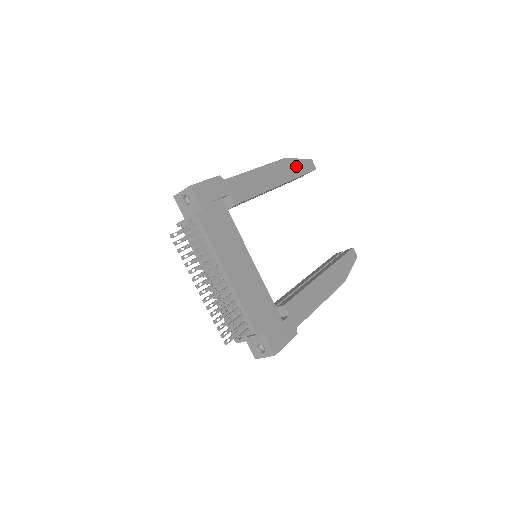
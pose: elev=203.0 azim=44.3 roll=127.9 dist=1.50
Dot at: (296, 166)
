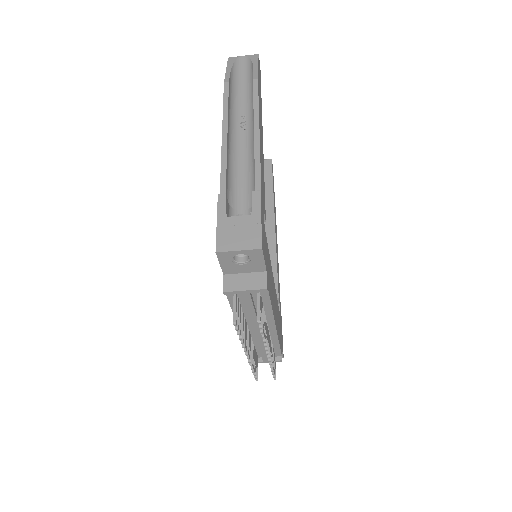
Dot at: (259, 83)
